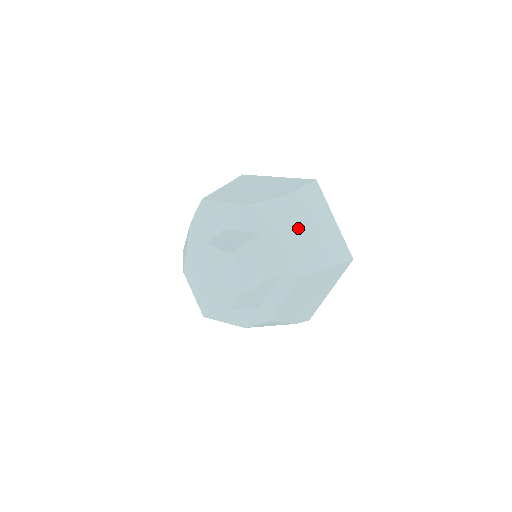
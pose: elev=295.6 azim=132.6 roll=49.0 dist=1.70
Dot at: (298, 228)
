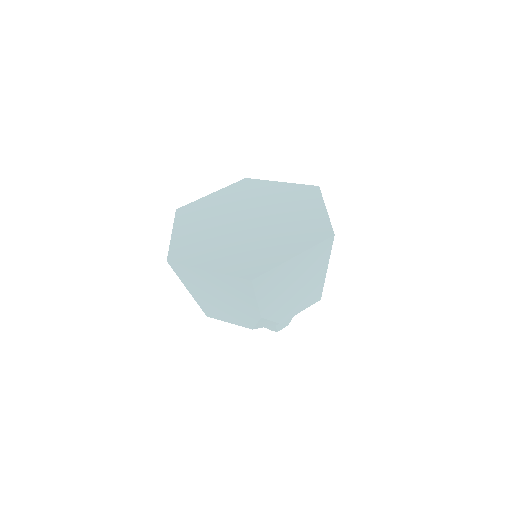
Dot at: (289, 302)
